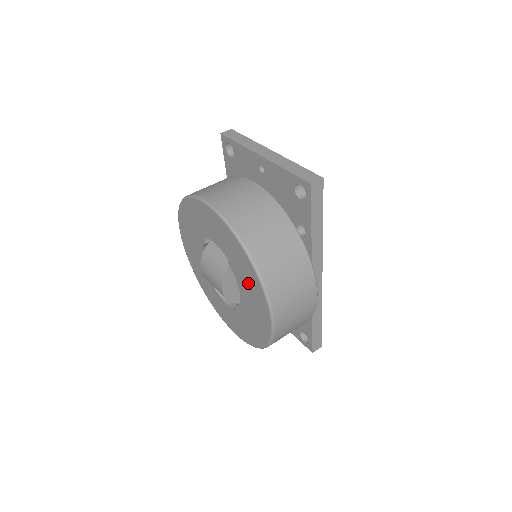
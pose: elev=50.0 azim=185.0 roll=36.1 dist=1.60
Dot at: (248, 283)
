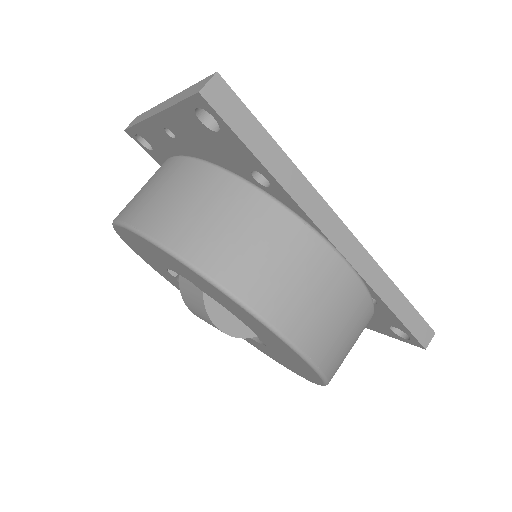
Dot at: (224, 302)
